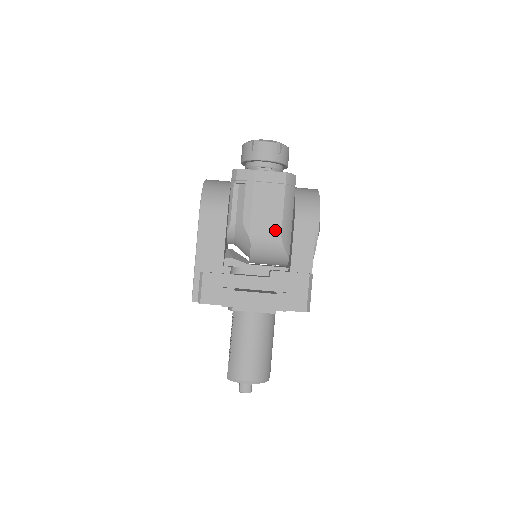
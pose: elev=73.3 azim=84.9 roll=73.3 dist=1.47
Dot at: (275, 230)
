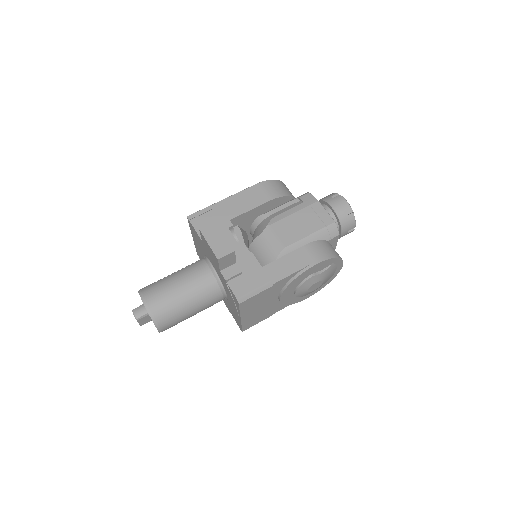
Dot at: (286, 241)
